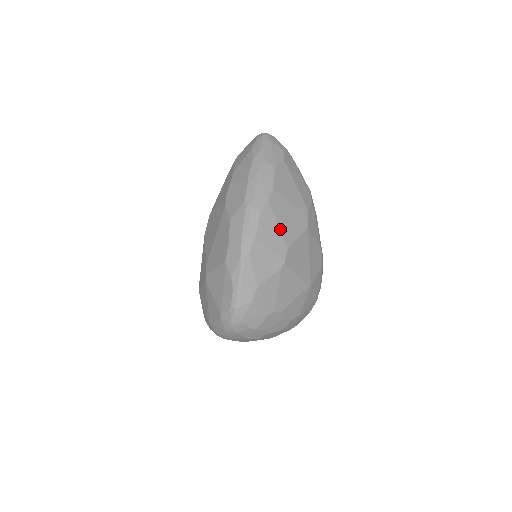
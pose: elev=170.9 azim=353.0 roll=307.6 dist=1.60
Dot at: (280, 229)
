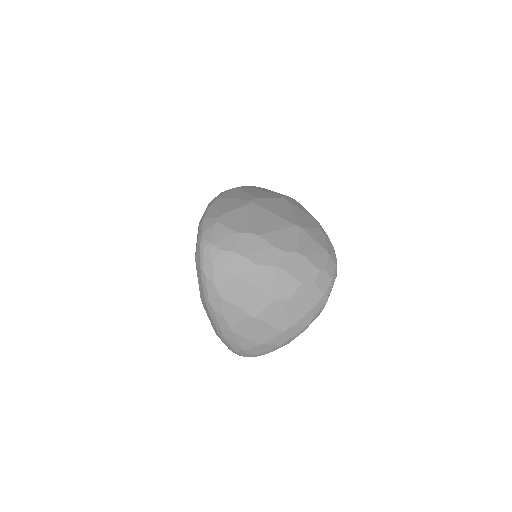
Dot at: (247, 193)
